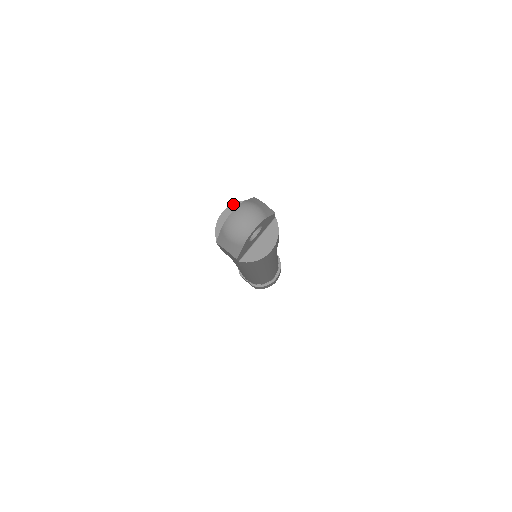
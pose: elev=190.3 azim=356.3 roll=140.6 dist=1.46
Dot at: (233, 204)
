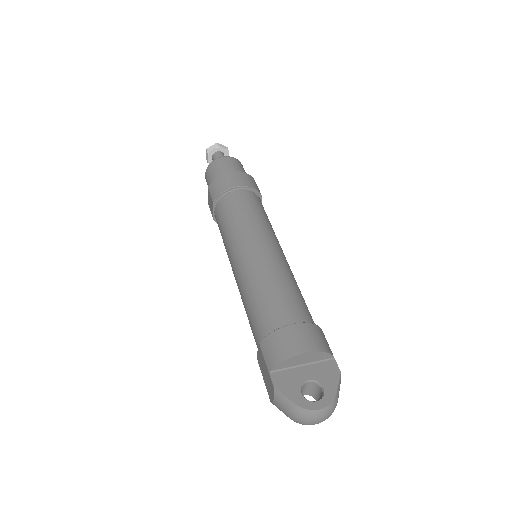
Dot at: (320, 352)
